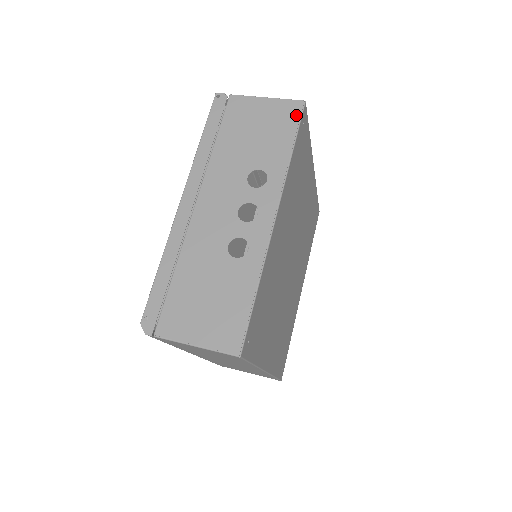
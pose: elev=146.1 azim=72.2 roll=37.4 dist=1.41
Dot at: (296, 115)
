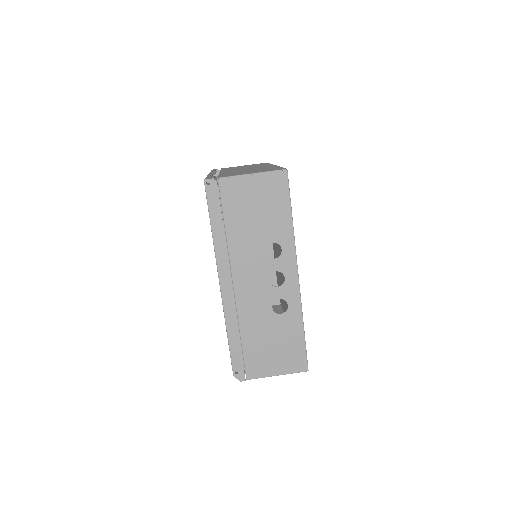
Dot at: (284, 186)
